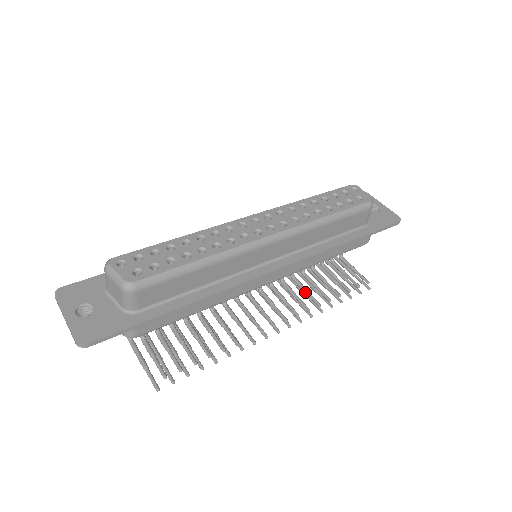
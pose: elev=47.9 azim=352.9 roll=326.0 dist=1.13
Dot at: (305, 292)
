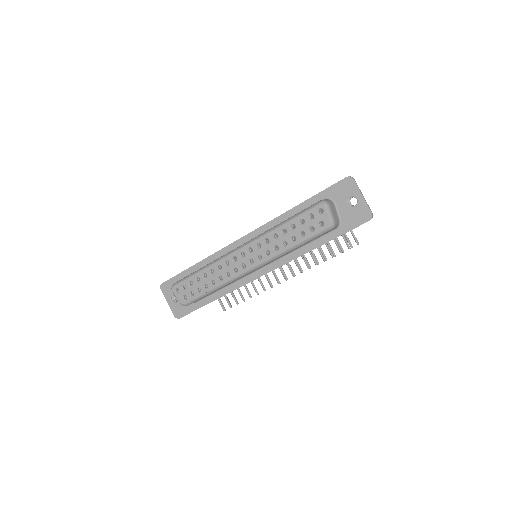
Dot at: occluded
